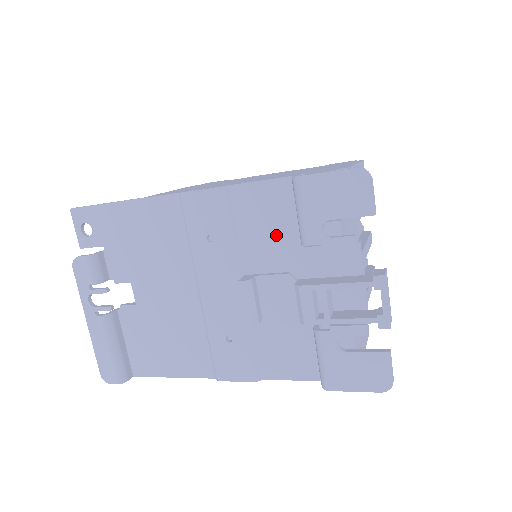
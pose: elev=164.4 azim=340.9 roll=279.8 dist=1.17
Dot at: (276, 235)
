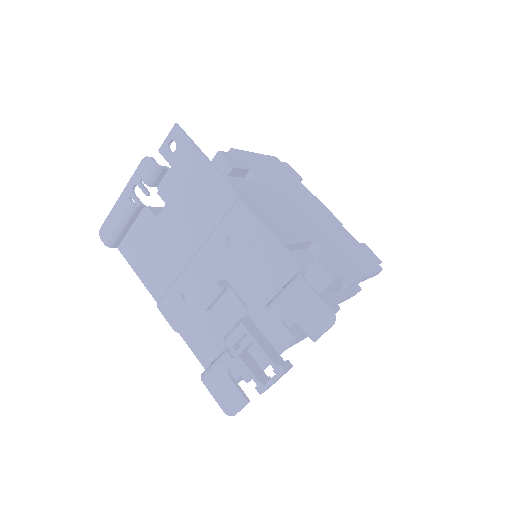
Dot at: (262, 282)
